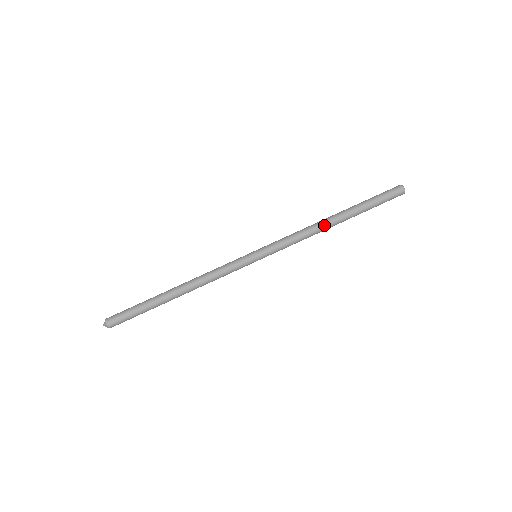
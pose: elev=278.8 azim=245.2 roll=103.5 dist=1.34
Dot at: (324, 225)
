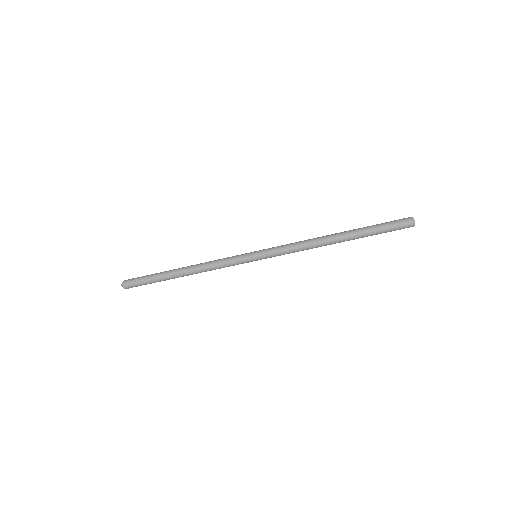
Dot at: (325, 245)
